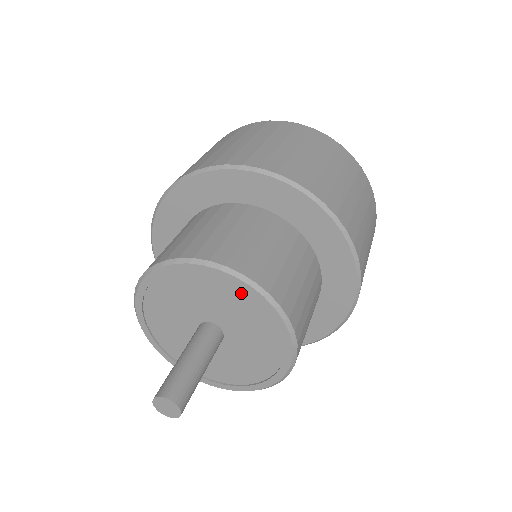
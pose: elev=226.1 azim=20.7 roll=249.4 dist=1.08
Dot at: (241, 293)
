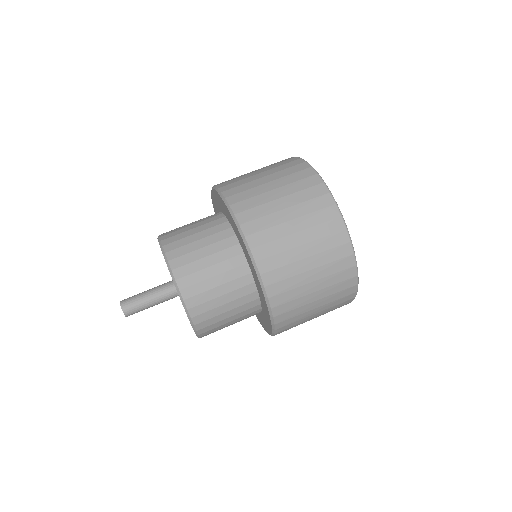
Dot at: occluded
